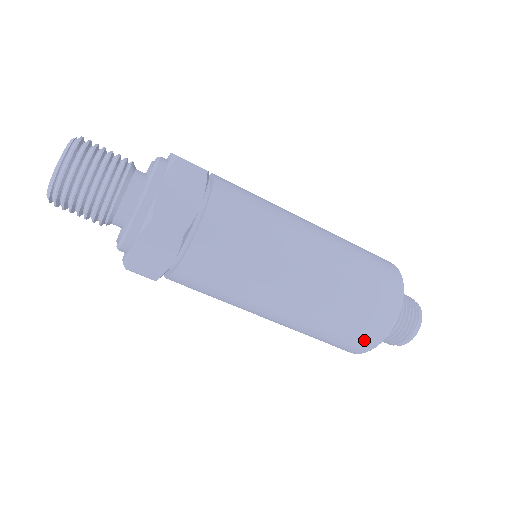
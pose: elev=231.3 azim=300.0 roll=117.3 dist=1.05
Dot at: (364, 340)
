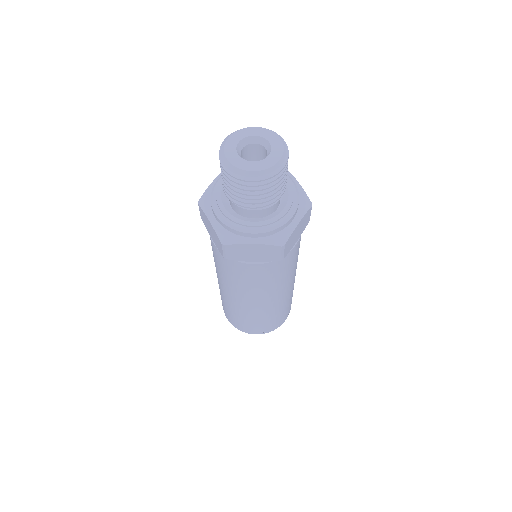
Dot at: (256, 330)
